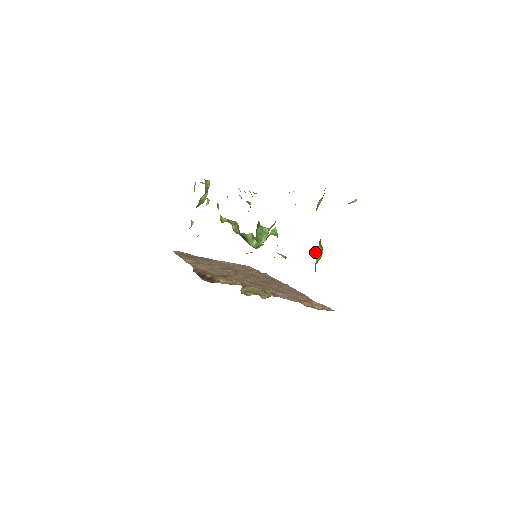
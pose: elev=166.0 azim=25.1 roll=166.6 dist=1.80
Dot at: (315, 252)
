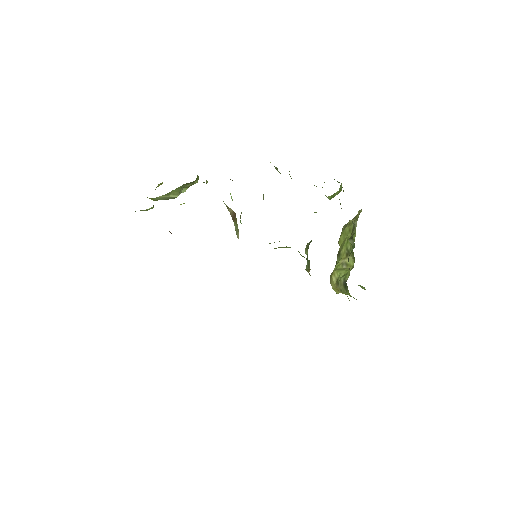
Dot at: (336, 270)
